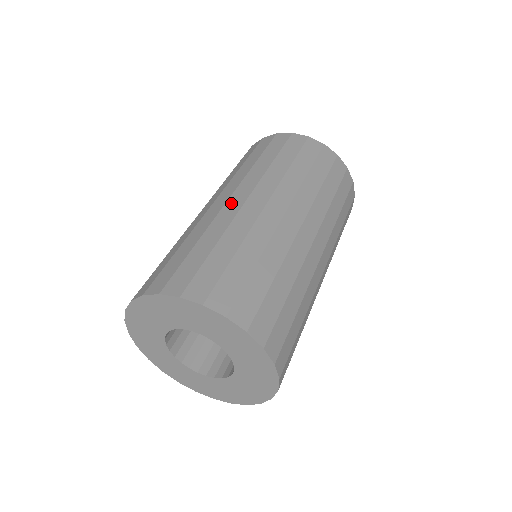
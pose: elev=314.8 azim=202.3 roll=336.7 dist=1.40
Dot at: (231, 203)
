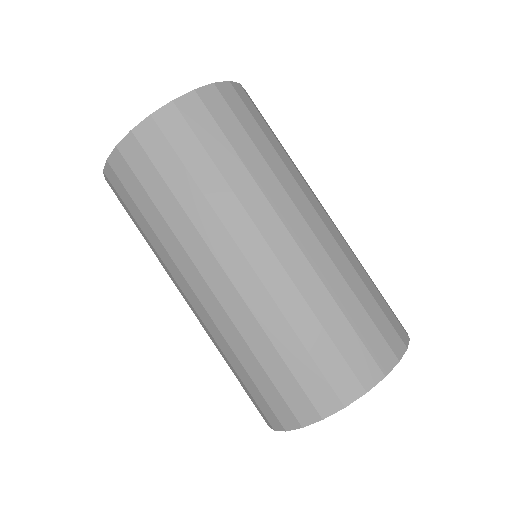
Dot at: (239, 280)
